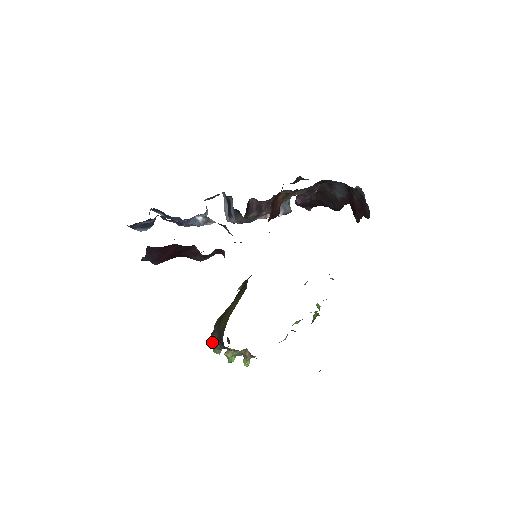
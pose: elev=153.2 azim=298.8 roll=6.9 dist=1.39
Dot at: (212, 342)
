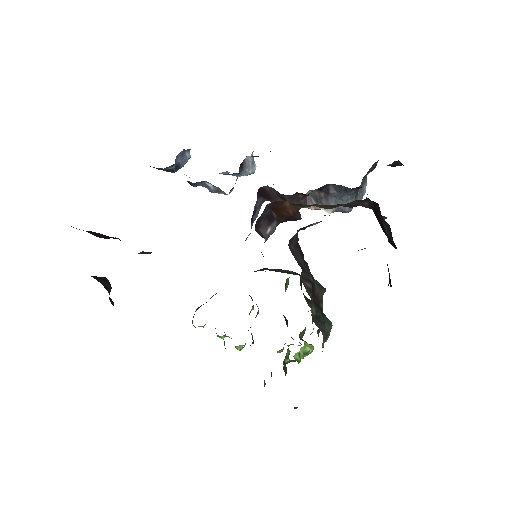
Dot at: occluded
